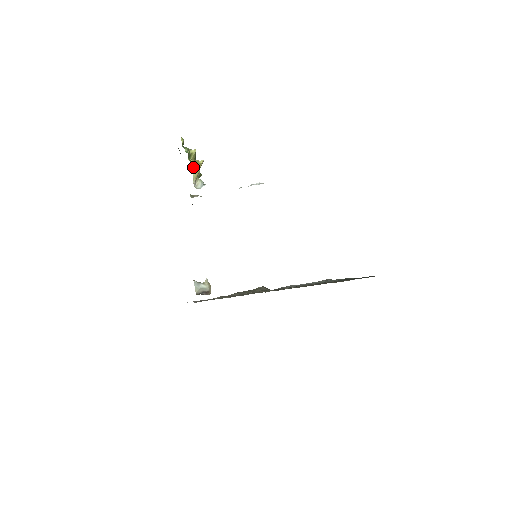
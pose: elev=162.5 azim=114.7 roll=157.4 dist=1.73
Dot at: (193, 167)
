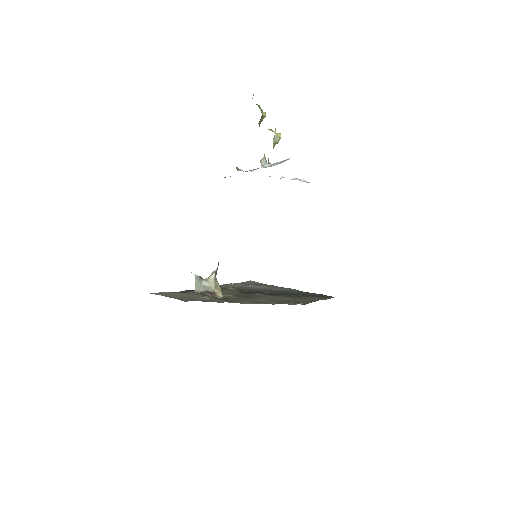
Dot at: (275, 139)
